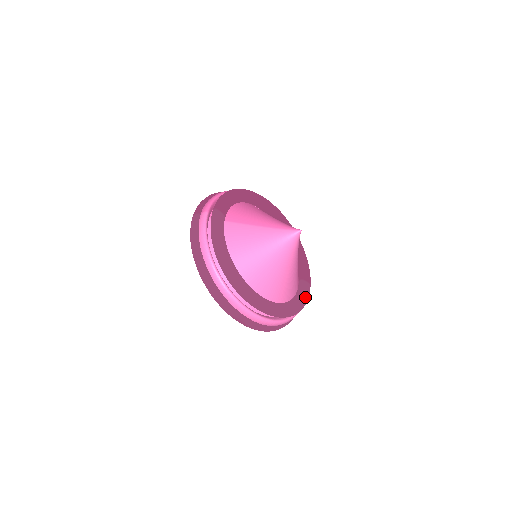
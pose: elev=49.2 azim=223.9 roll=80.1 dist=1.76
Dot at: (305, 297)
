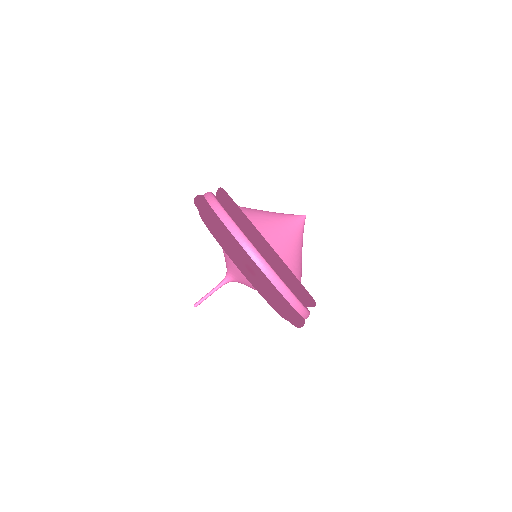
Dot at: occluded
